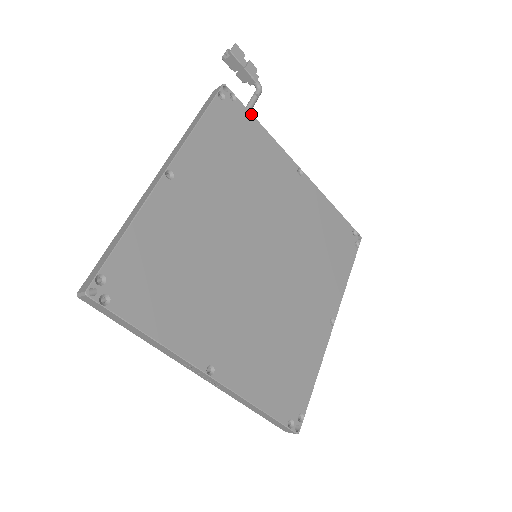
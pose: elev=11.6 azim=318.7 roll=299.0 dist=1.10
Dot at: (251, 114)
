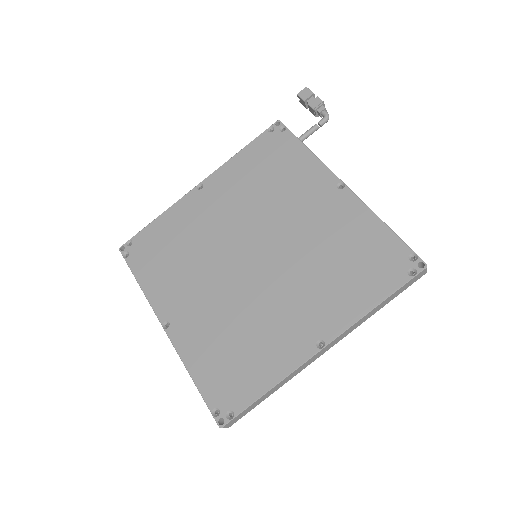
Dot at: (298, 139)
